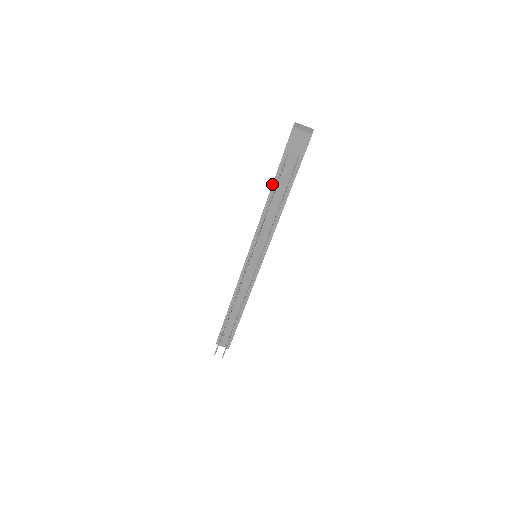
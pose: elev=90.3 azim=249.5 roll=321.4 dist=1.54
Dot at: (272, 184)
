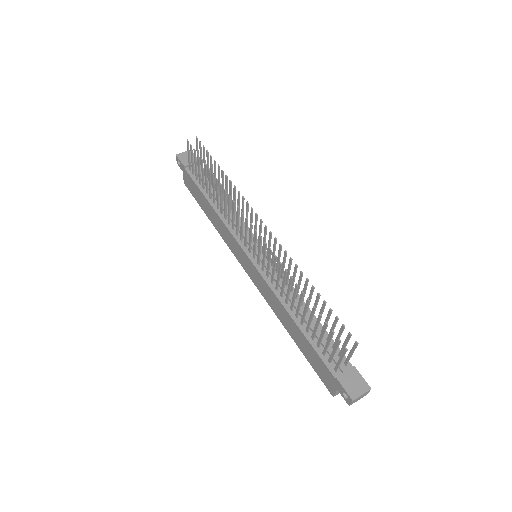
Dot at: (201, 192)
